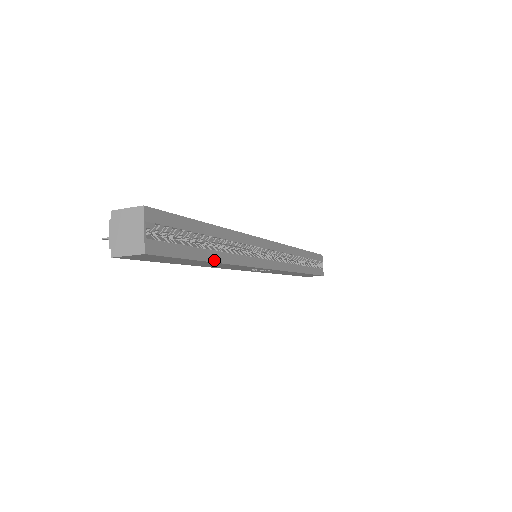
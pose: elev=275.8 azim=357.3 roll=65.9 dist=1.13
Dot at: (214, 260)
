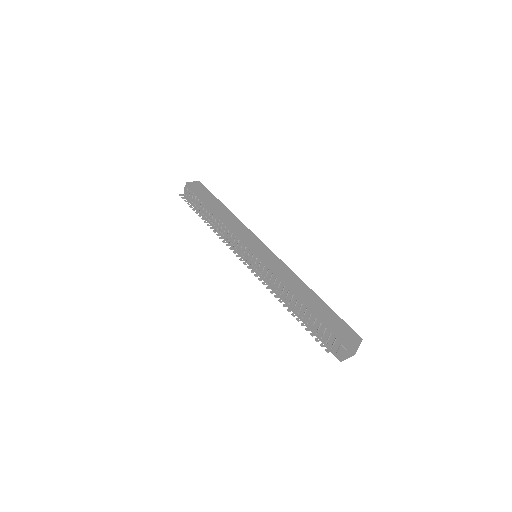
Dot at: occluded
